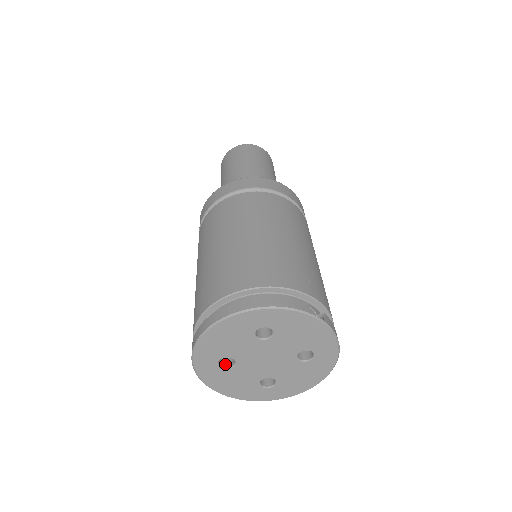
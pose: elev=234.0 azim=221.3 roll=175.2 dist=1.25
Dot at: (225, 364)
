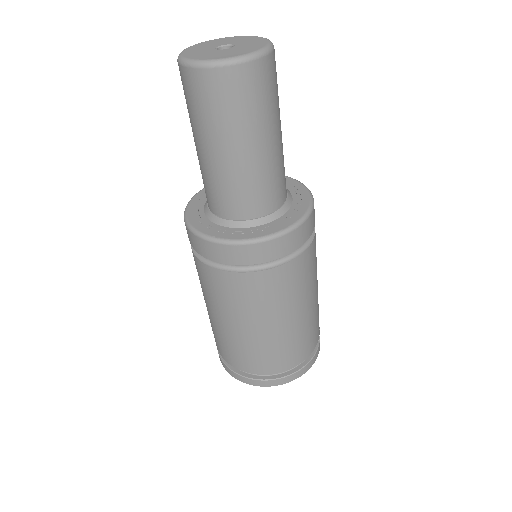
Dot at: occluded
